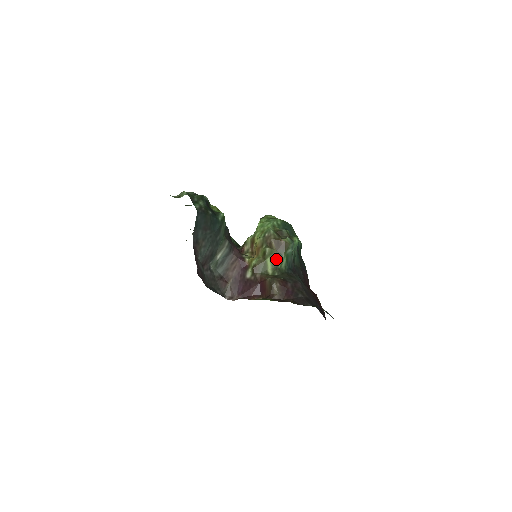
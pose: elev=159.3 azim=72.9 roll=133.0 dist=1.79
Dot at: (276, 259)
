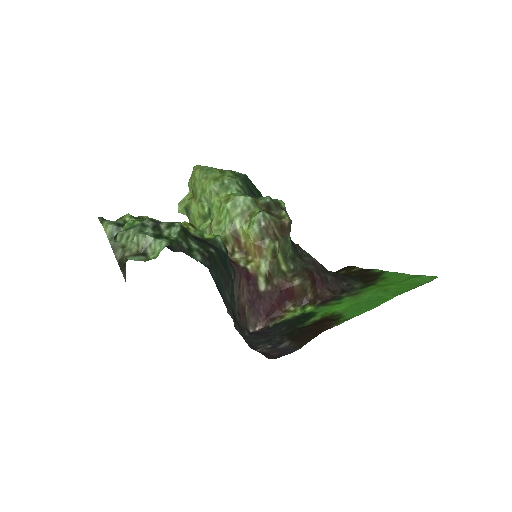
Dot at: (284, 248)
